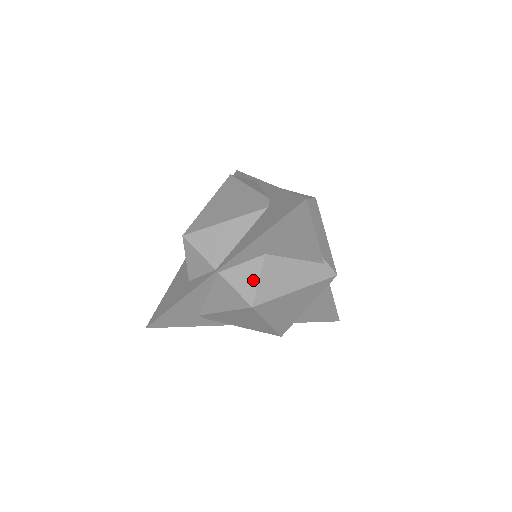
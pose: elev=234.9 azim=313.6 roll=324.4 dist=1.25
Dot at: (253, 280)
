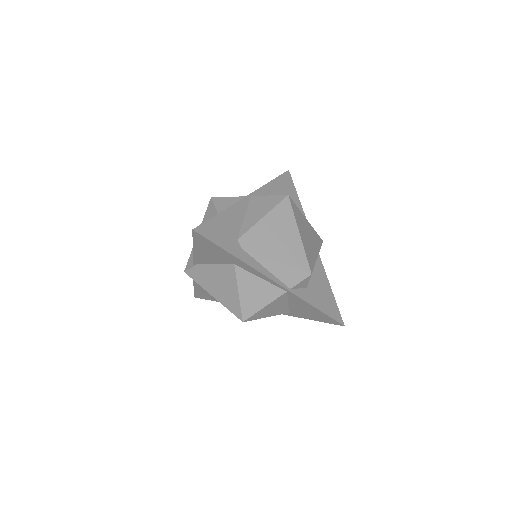
Dot at: occluded
